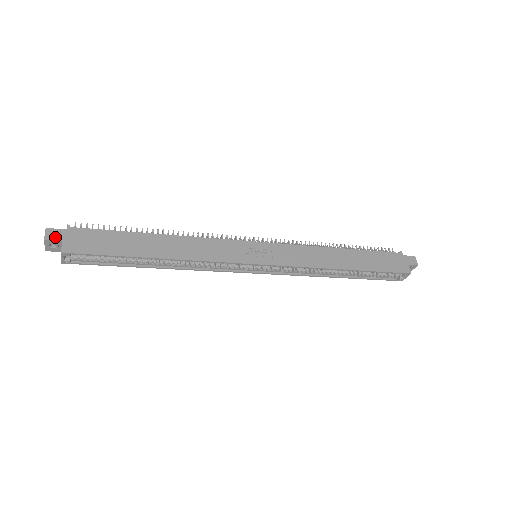
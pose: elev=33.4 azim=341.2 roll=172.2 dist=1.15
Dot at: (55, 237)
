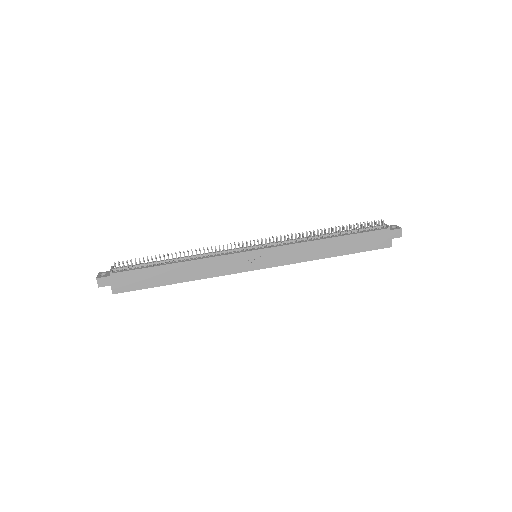
Dot at: (105, 284)
